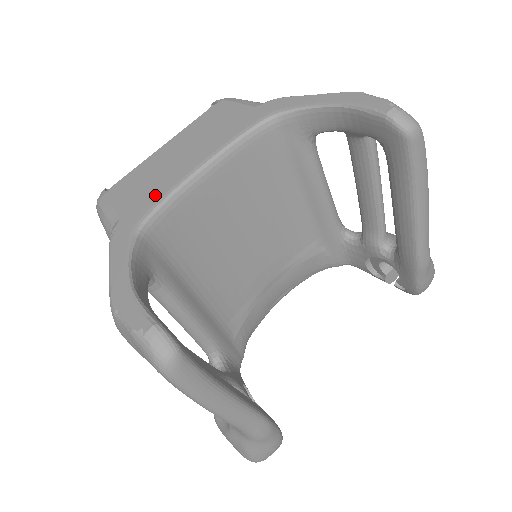
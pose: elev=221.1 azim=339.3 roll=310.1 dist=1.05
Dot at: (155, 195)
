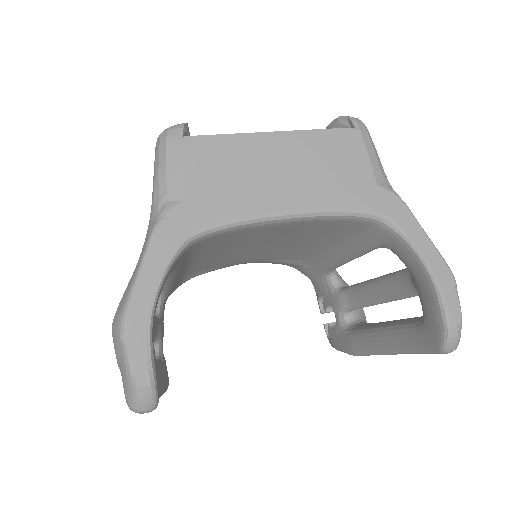
Dot at: (228, 208)
